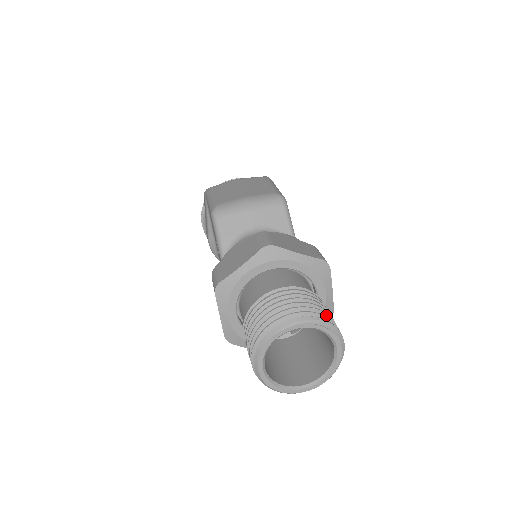
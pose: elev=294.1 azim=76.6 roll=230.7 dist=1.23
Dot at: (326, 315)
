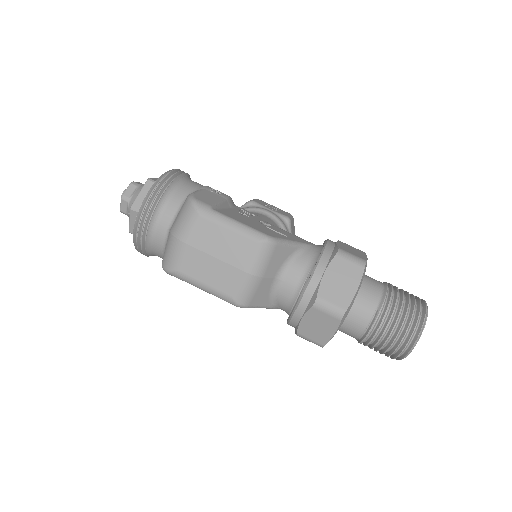
Dot at: (414, 311)
